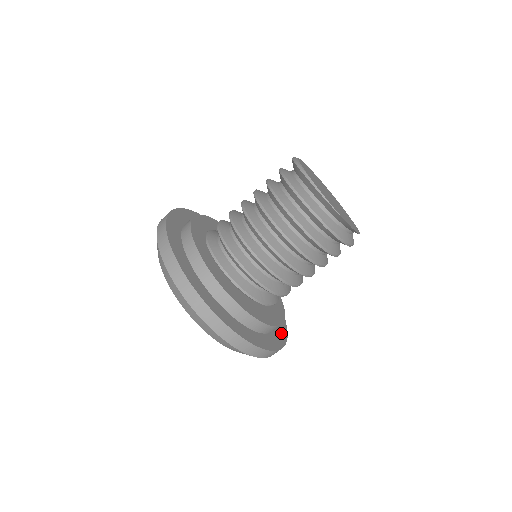
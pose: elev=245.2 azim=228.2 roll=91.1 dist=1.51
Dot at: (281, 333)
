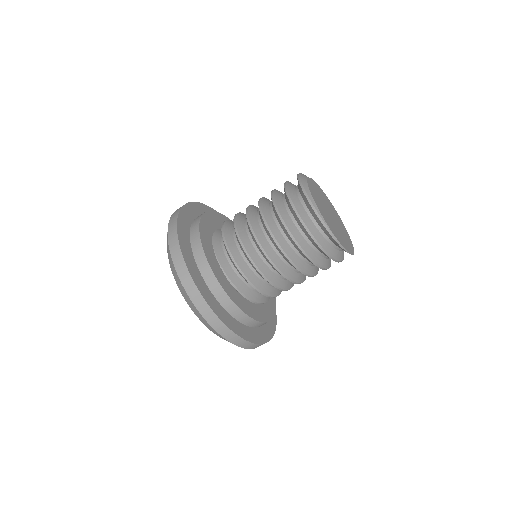
Dot at: occluded
